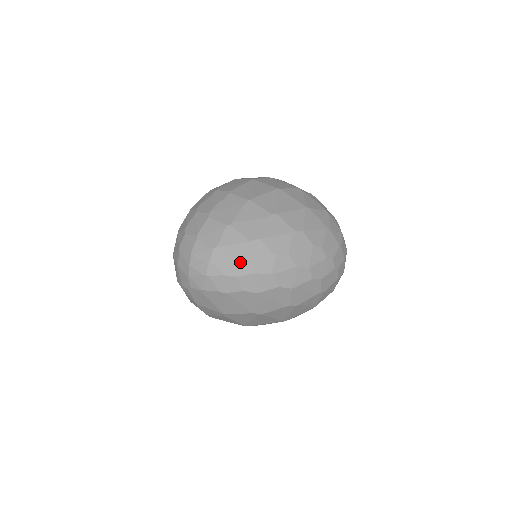
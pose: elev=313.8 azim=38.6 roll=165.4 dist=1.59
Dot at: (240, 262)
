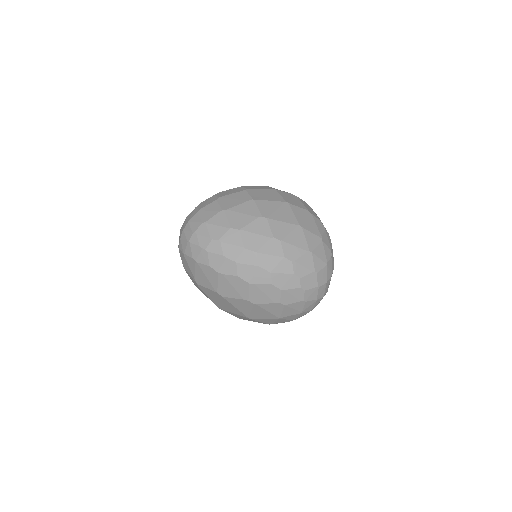
Dot at: (215, 241)
